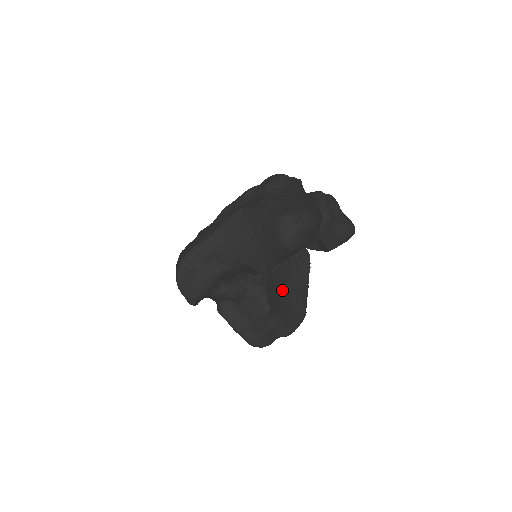
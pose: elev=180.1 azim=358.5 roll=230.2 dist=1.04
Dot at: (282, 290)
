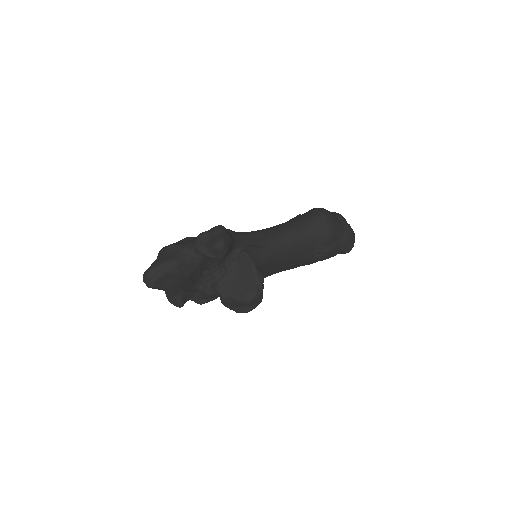
Dot at: (236, 281)
